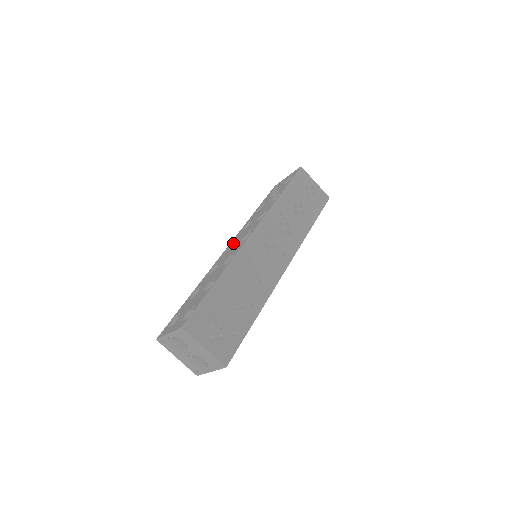
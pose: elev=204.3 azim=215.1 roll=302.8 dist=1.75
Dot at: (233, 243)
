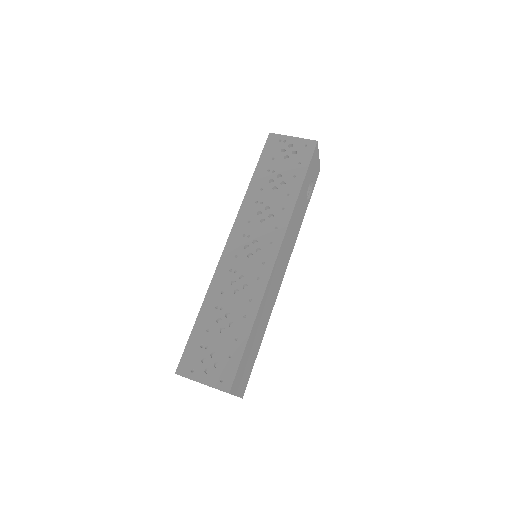
Dot at: occluded
